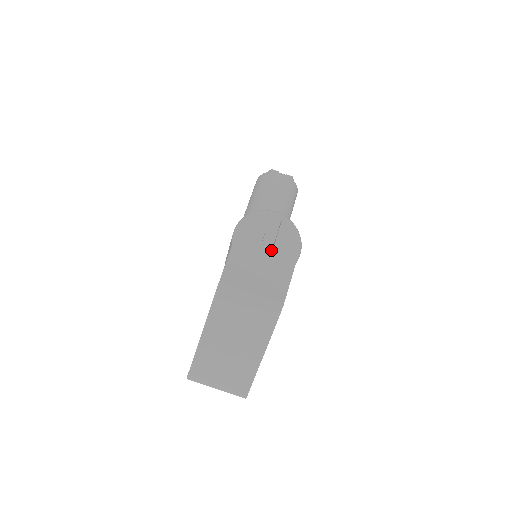
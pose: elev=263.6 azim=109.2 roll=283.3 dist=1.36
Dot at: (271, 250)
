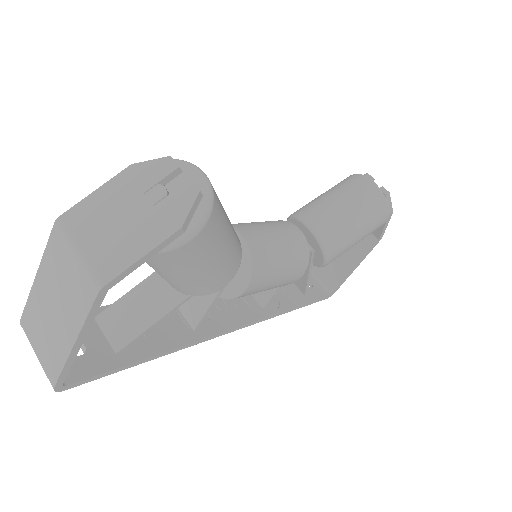
Dot at: (145, 210)
